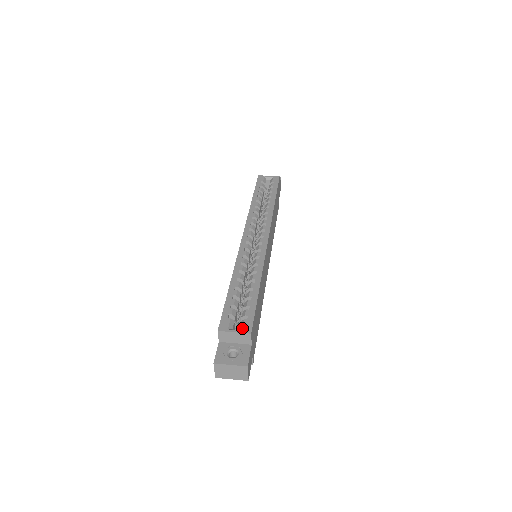
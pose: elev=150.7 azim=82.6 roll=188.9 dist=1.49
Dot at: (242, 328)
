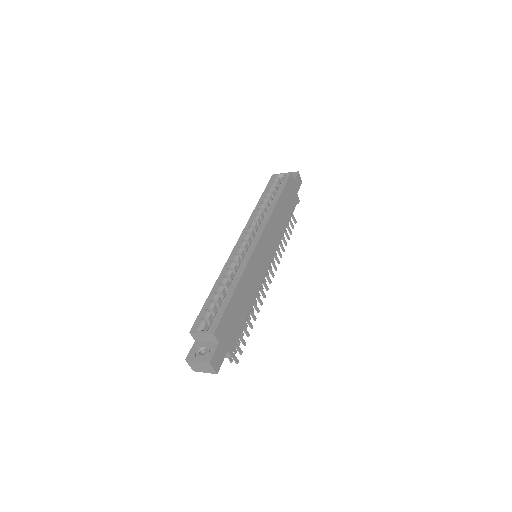
Dot at: (208, 329)
